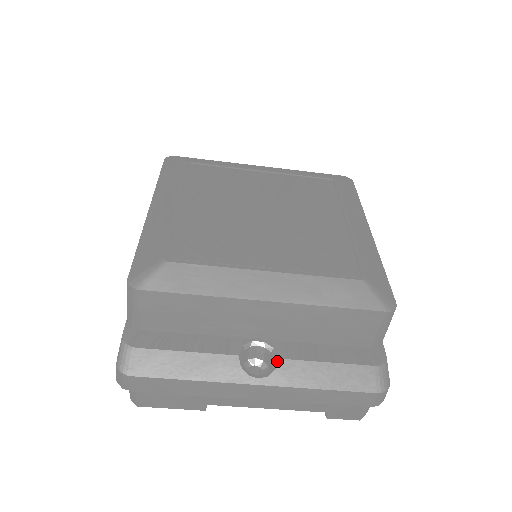
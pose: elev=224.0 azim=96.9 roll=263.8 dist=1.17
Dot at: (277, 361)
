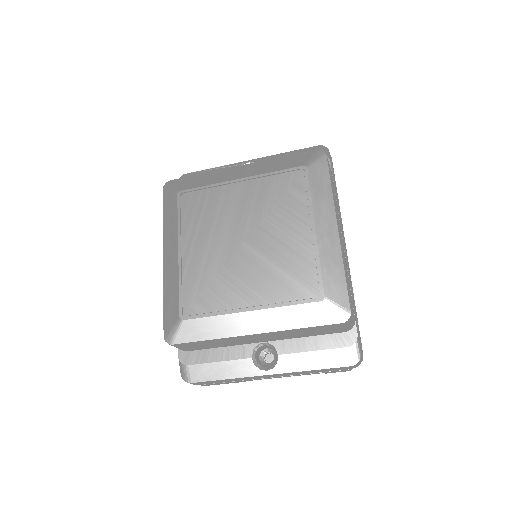
Dot at: (277, 357)
